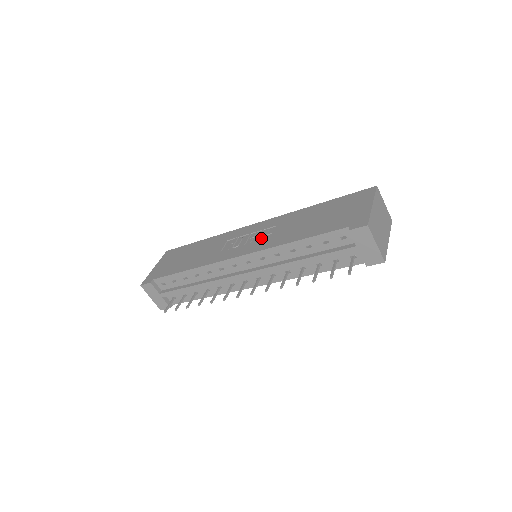
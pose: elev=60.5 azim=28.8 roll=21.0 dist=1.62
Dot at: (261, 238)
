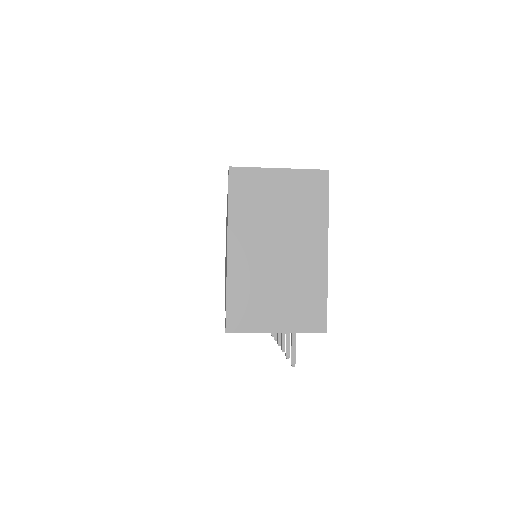
Dot at: occluded
